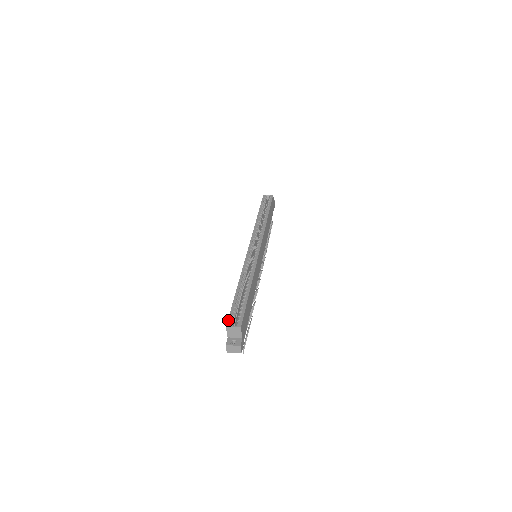
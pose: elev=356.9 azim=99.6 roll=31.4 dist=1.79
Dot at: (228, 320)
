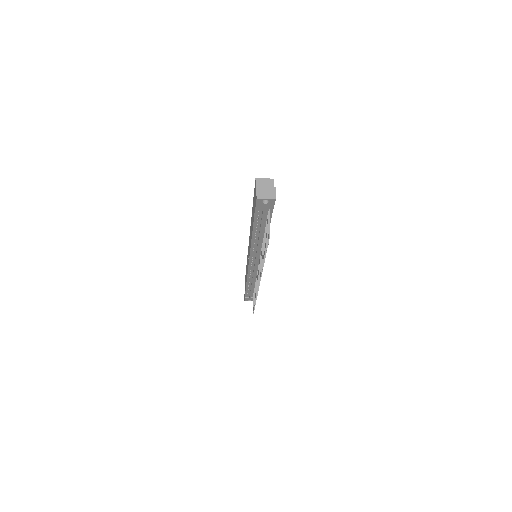
Dot at: occluded
